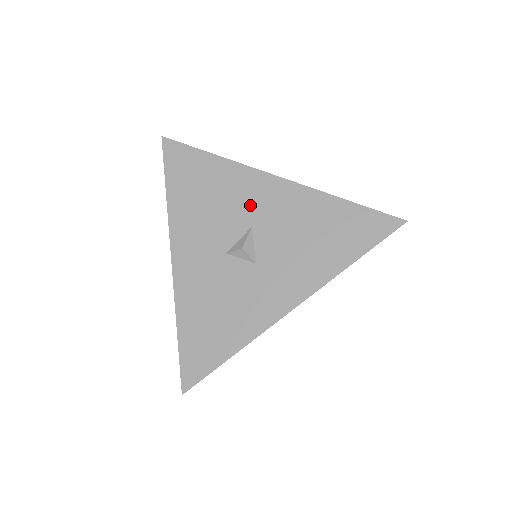
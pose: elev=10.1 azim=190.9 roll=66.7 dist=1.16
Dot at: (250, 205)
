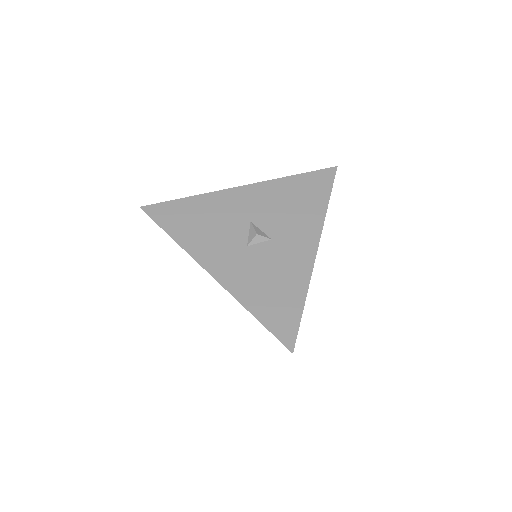
Dot at: (239, 210)
